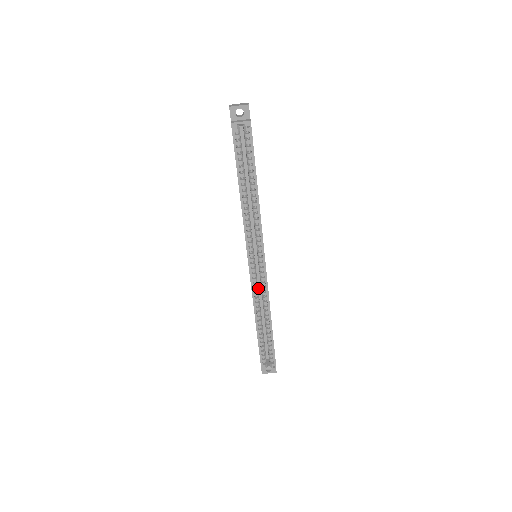
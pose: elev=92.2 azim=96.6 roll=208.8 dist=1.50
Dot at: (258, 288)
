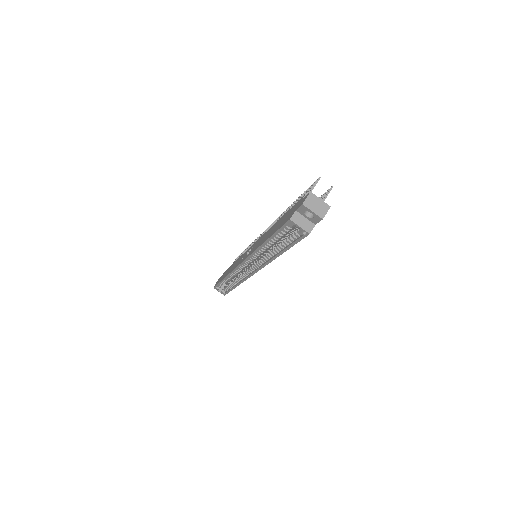
Dot at: occluded
